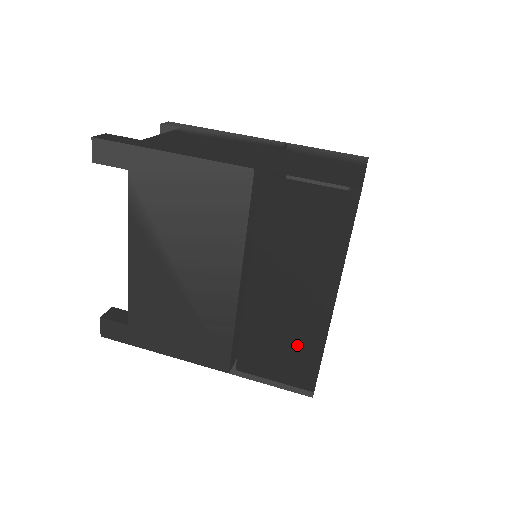
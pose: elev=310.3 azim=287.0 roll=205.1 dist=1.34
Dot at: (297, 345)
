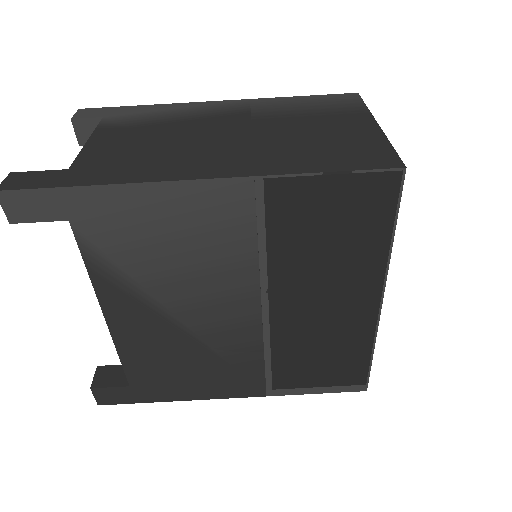
Dot at: (342, 350)
